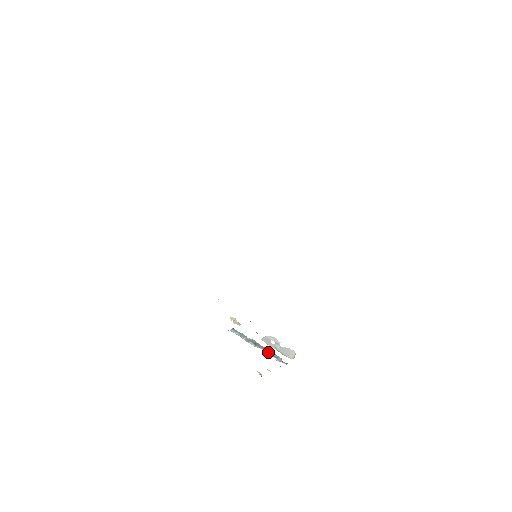
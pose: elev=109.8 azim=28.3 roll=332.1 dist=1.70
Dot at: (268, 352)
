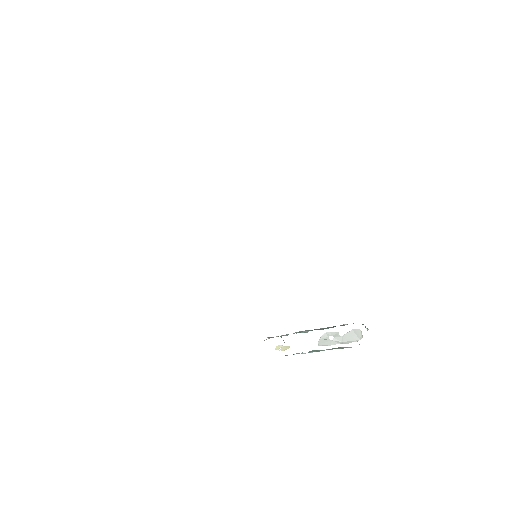
Dot at: occluded
